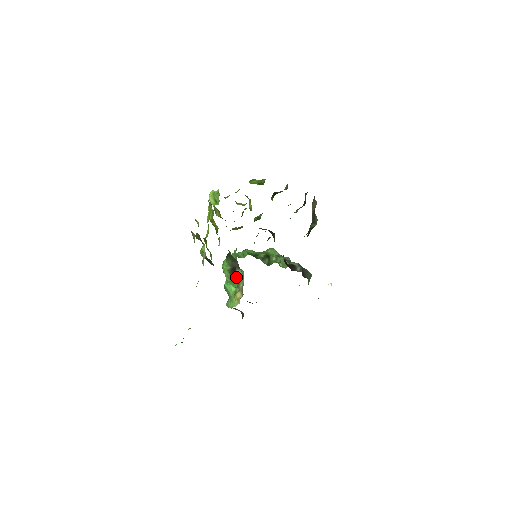
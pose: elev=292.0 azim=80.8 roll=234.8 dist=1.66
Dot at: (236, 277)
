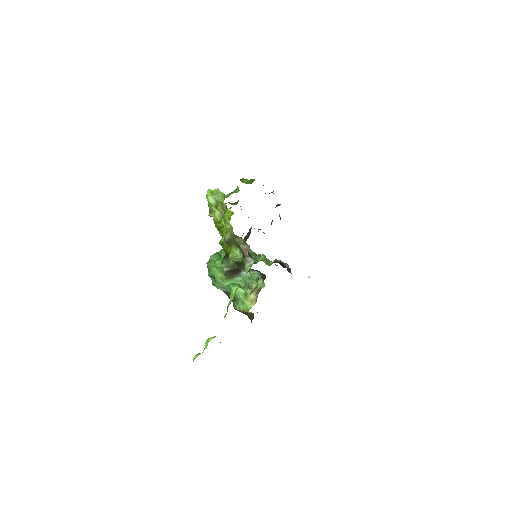
Dot at: (236, 278)
